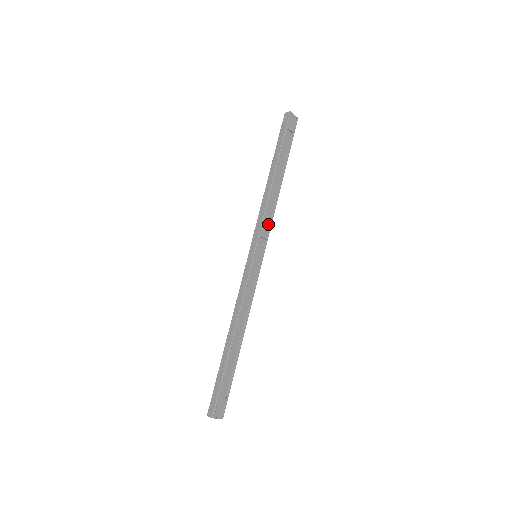
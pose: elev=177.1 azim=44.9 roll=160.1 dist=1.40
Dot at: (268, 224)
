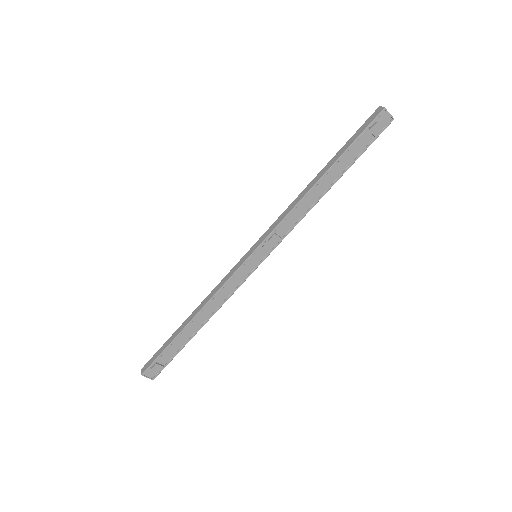
Dot at: (286, 230)
